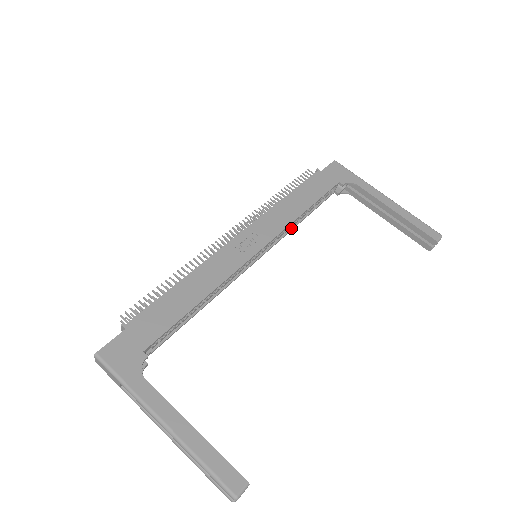
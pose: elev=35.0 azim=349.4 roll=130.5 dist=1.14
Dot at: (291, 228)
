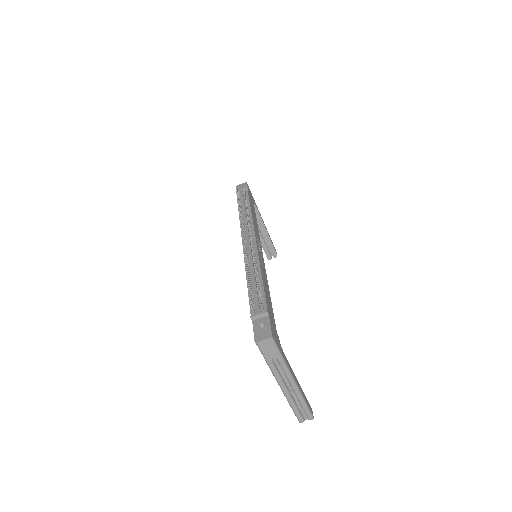
Dot at: occluded
